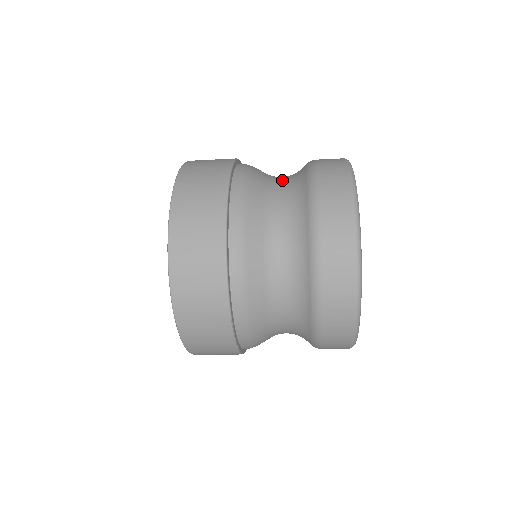
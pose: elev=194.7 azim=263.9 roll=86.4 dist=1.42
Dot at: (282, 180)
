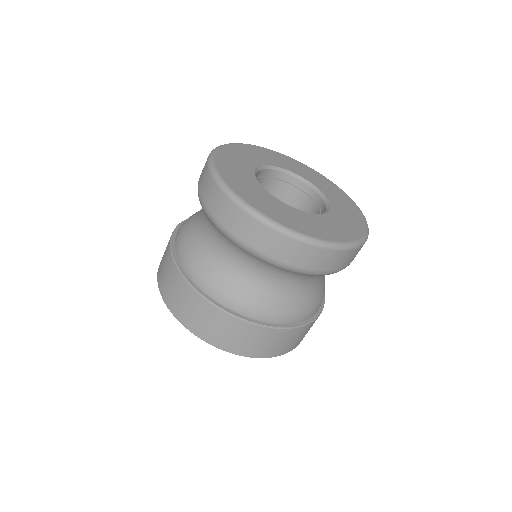
Dot at: occluded
